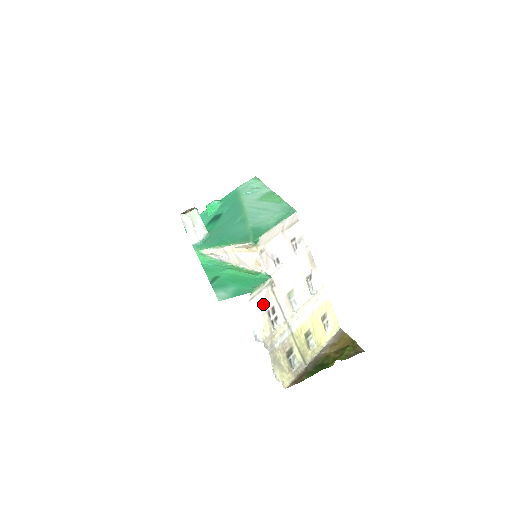
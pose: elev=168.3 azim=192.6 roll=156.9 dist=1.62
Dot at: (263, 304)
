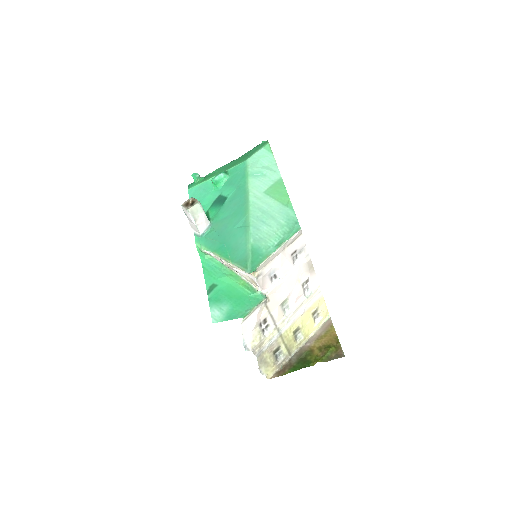
Dot at: (255, 321)
